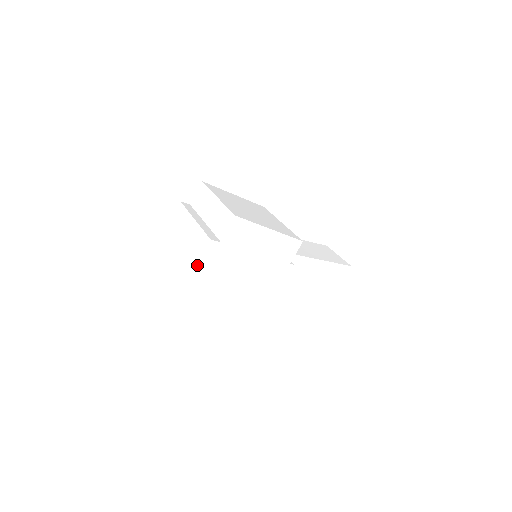
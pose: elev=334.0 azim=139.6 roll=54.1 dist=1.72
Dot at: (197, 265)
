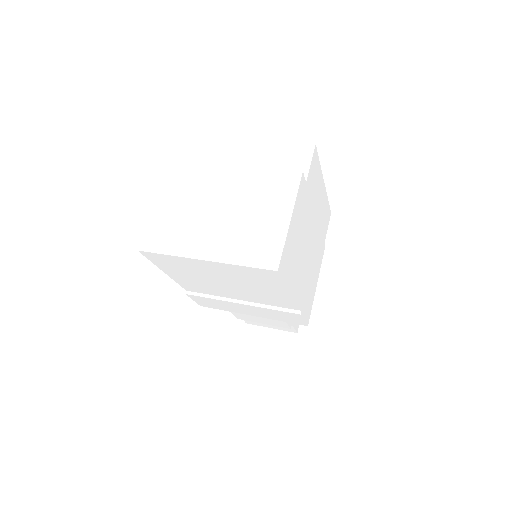
Dot at: (292, 213)
